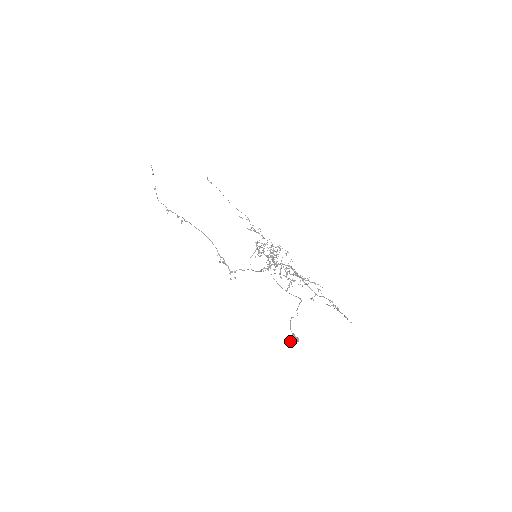
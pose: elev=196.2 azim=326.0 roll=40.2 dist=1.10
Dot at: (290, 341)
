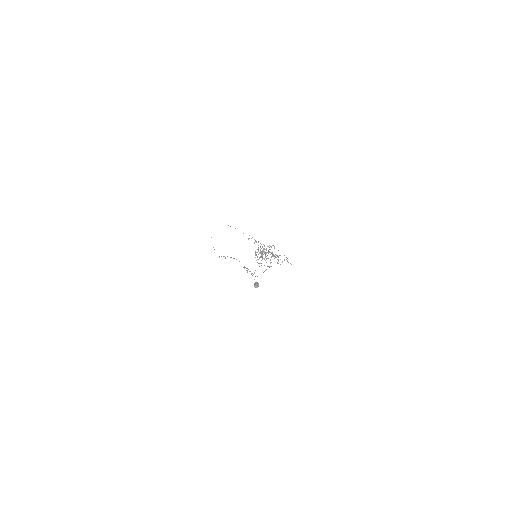
Dot at: (254, 286)
